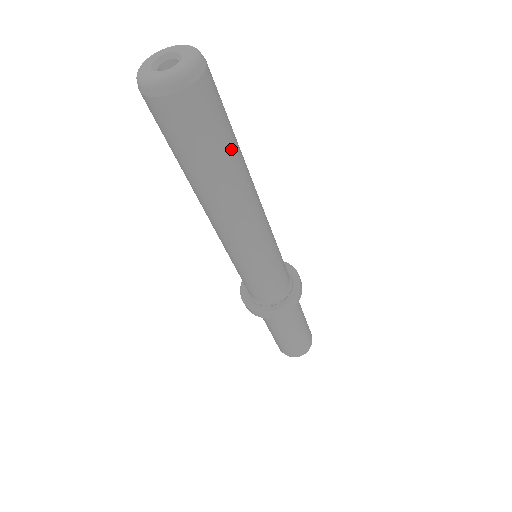
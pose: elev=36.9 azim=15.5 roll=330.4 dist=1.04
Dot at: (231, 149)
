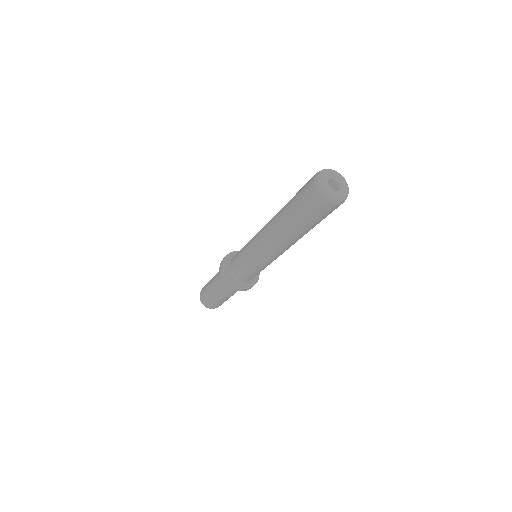
Dot at: occluded
